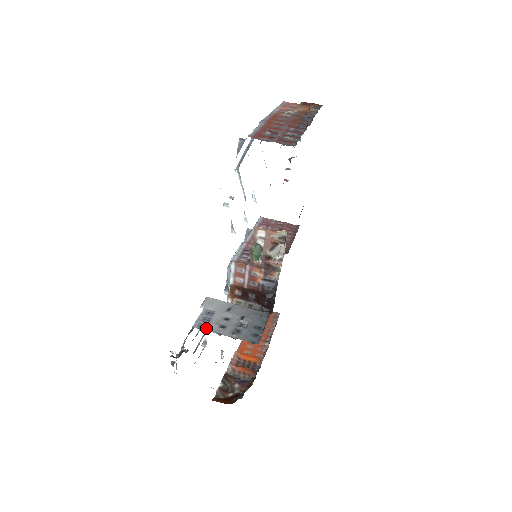
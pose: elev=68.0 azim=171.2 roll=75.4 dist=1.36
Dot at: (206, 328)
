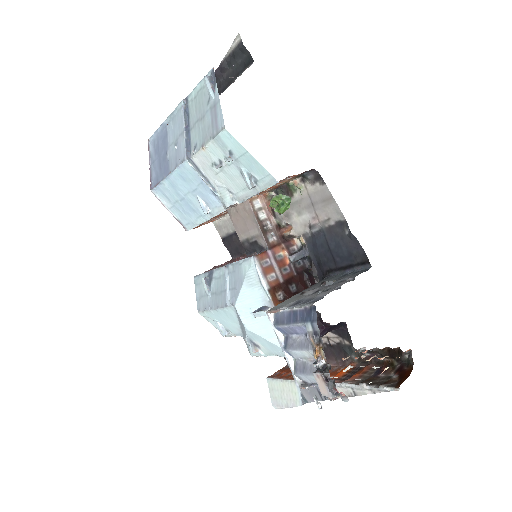
Dot at: (322, 296)
